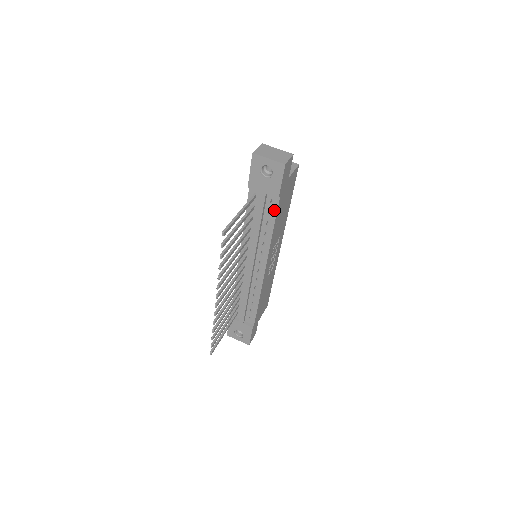
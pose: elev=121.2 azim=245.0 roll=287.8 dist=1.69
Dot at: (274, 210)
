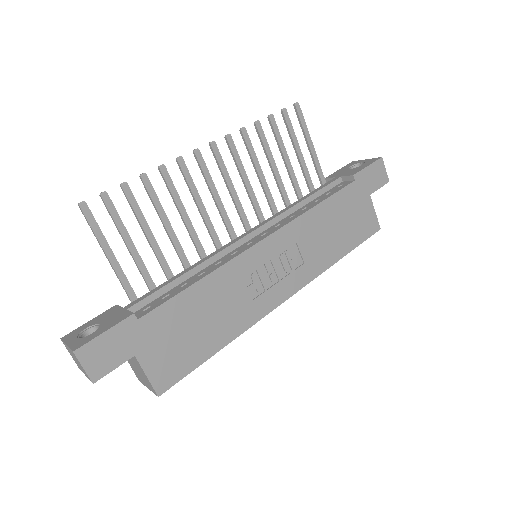
Dot at: (337, 190)
